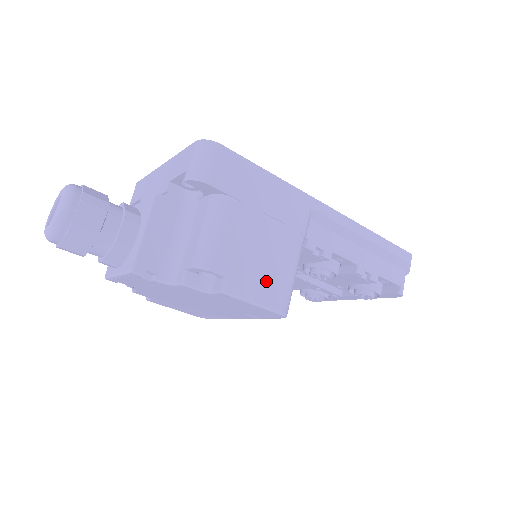
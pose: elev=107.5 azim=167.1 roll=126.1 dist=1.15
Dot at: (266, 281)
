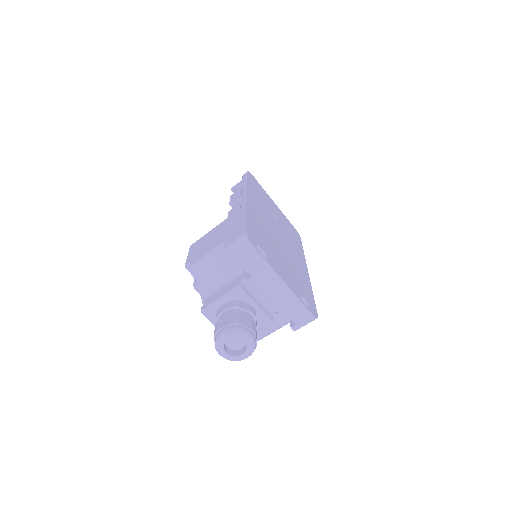
Dot at: occluded
